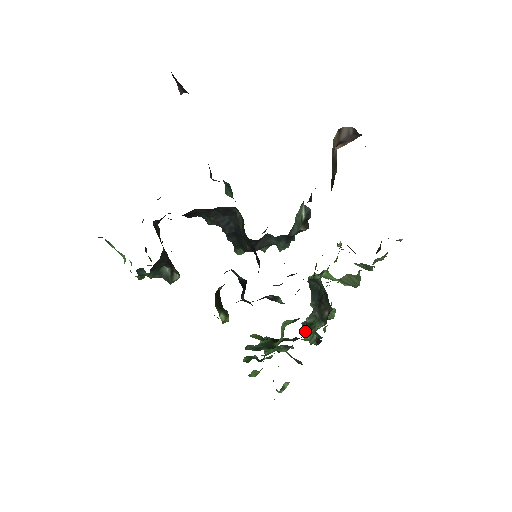
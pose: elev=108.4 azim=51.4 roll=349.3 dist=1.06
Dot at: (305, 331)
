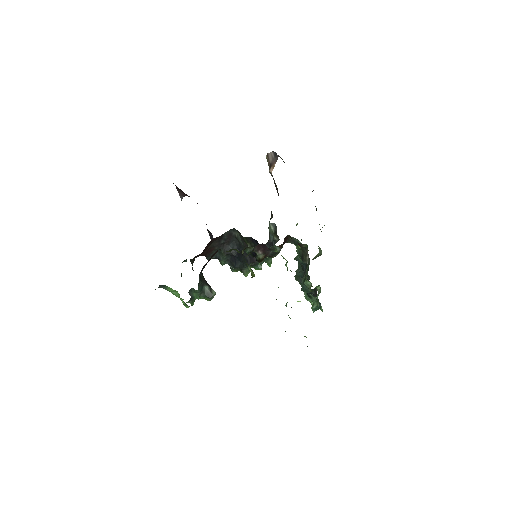
Dot at: (305, 290)
